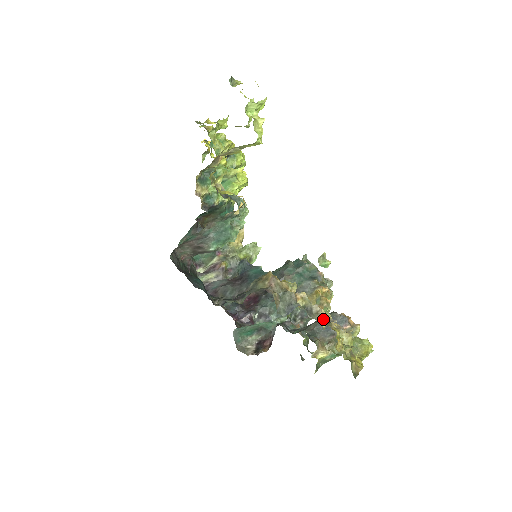
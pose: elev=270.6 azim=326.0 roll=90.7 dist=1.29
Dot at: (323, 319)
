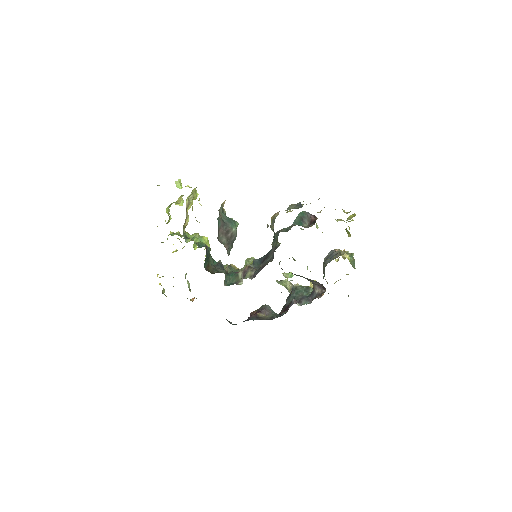
Dot at: occluded
